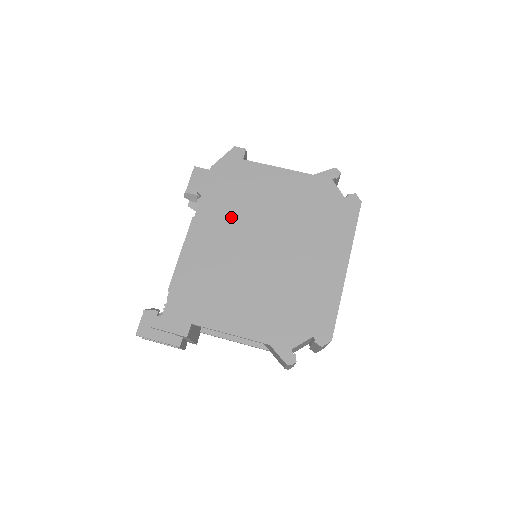
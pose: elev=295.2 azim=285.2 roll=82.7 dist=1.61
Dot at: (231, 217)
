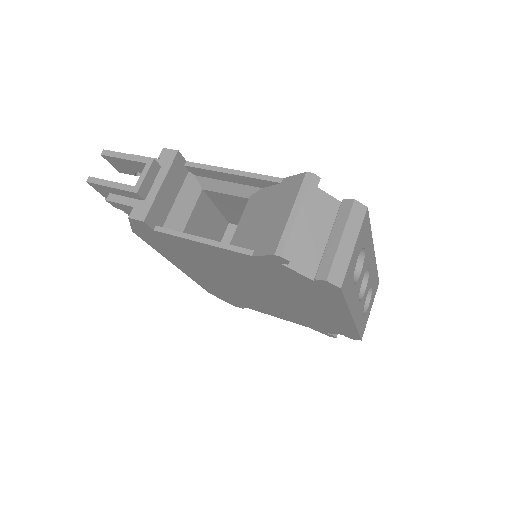
Dot at: occluded
